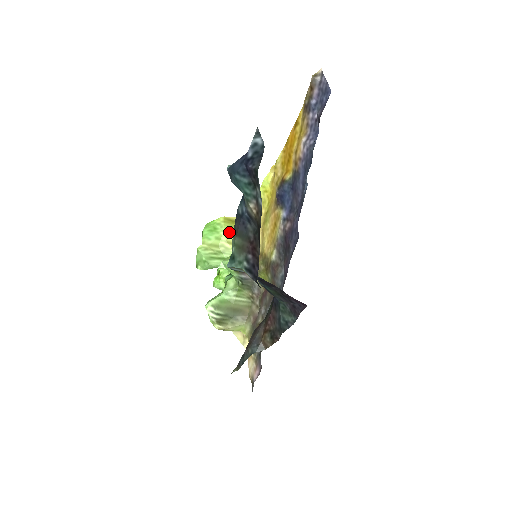
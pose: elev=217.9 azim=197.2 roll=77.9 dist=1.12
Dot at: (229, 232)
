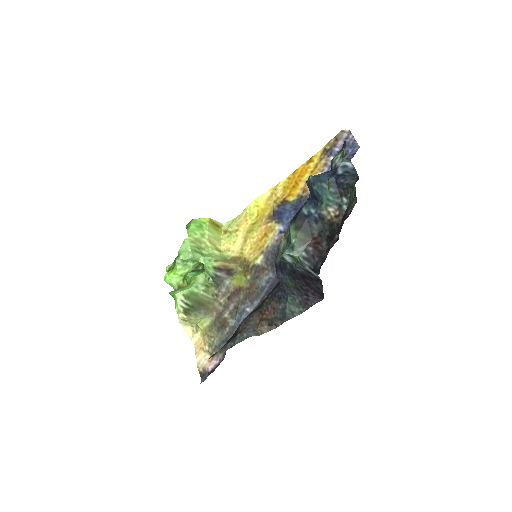
Dot at: (211, 232)
